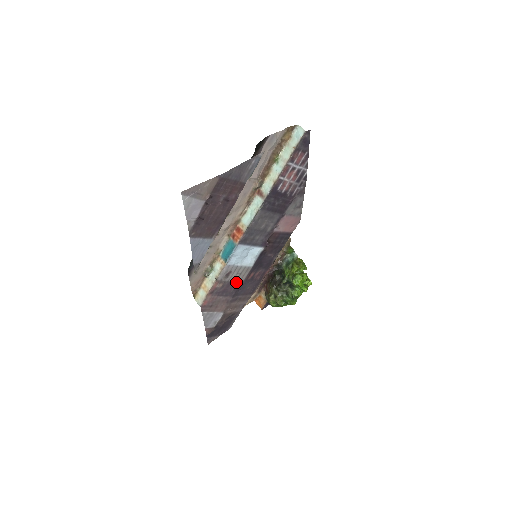
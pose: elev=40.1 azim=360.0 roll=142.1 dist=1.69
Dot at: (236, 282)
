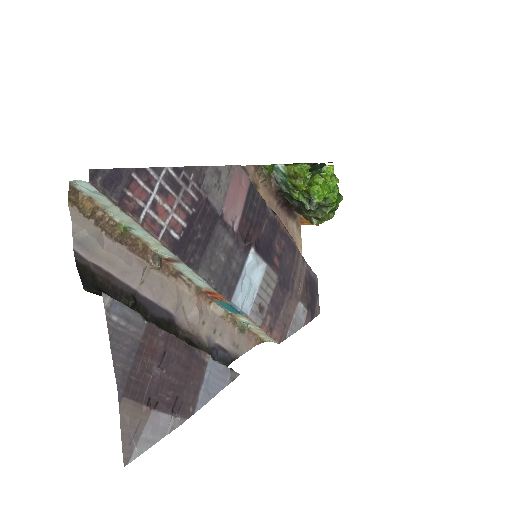
Dot at: (274, 290)
